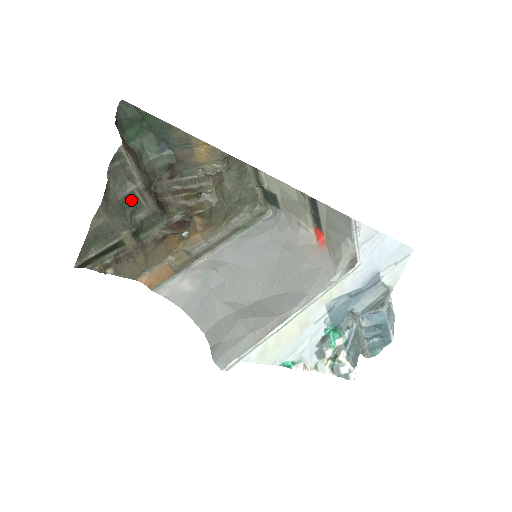
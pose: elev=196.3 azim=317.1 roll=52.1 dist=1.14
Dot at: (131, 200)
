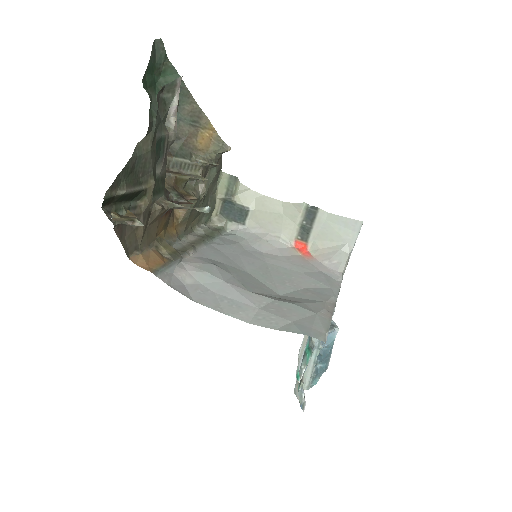
Dot at: (160, 147)
